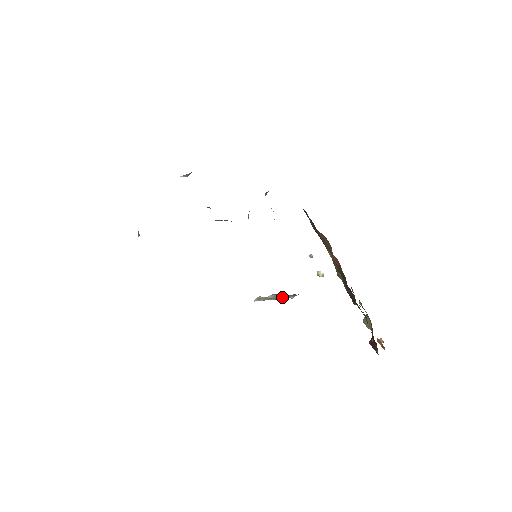
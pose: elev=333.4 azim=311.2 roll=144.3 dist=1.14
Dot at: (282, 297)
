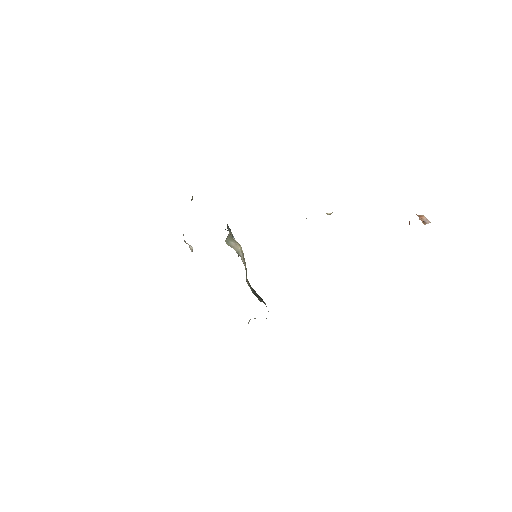
Dot at: occluded
